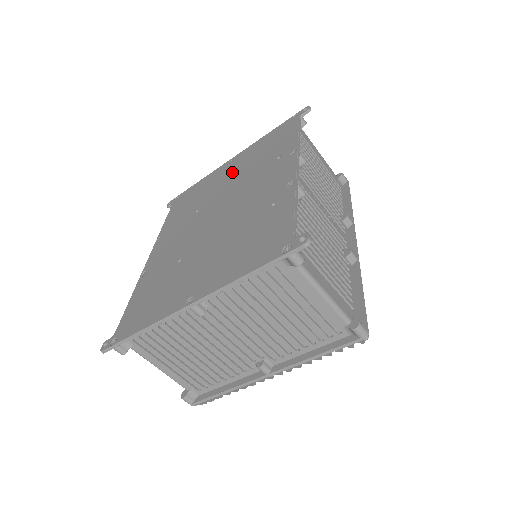
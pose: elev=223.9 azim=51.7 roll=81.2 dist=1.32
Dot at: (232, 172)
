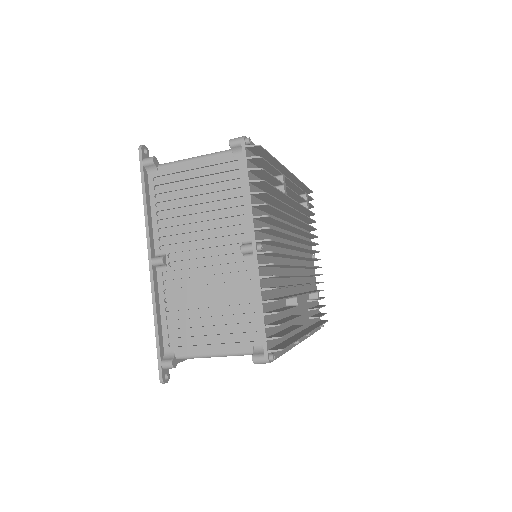
Dot at: occluded
